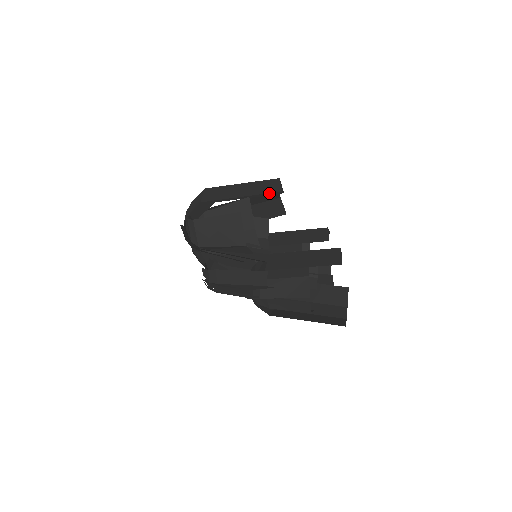
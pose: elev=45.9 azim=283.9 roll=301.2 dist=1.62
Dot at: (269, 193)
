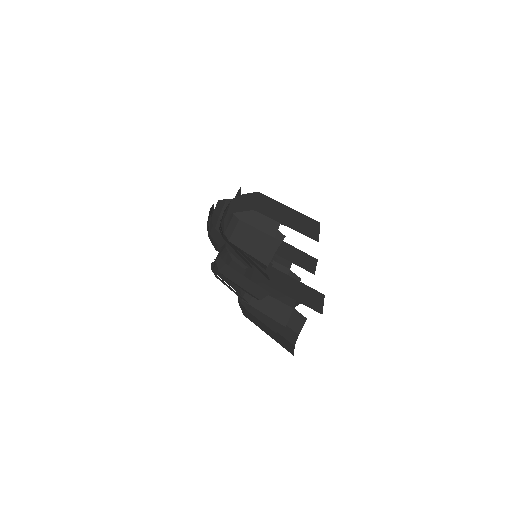
Dot at: occluded
